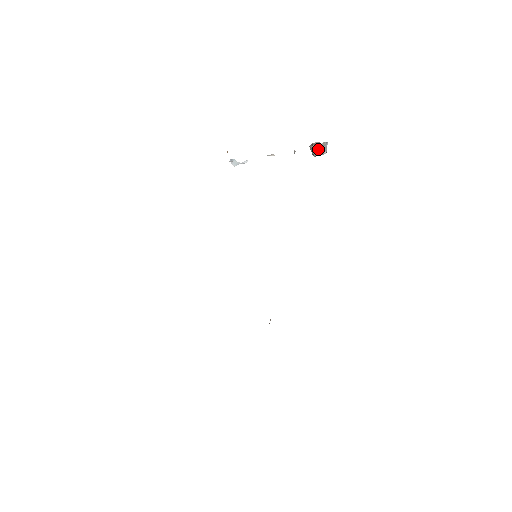
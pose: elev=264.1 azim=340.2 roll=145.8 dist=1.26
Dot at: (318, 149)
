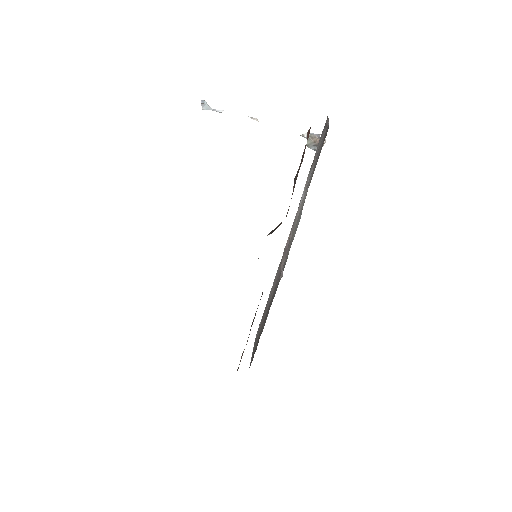
Dot at: occluded
